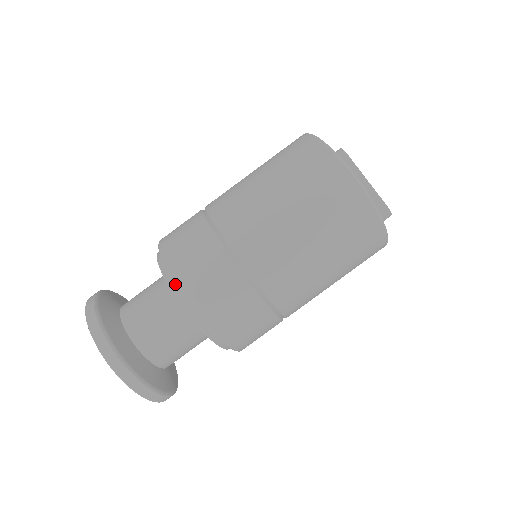
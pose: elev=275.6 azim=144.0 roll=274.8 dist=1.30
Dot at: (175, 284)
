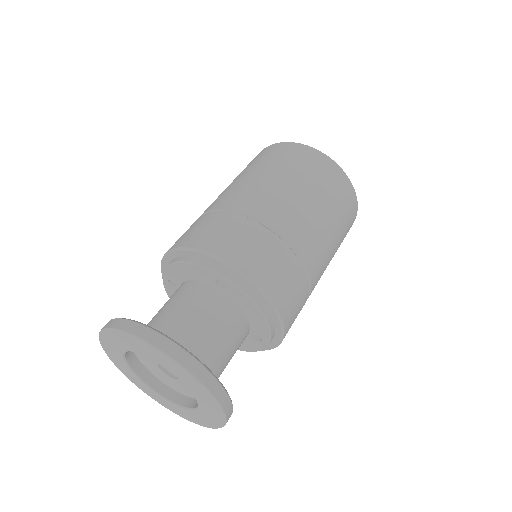
Dot at: (212, 258)
